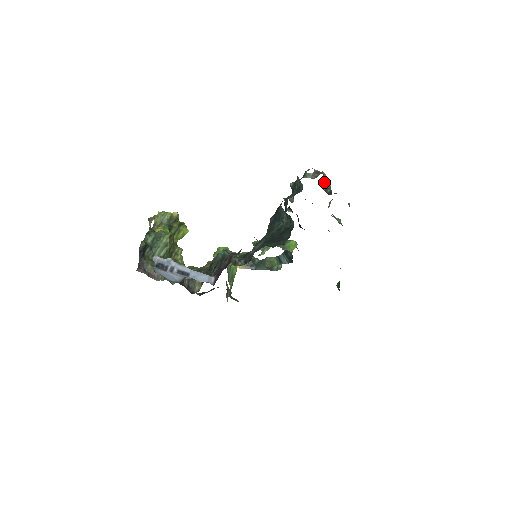
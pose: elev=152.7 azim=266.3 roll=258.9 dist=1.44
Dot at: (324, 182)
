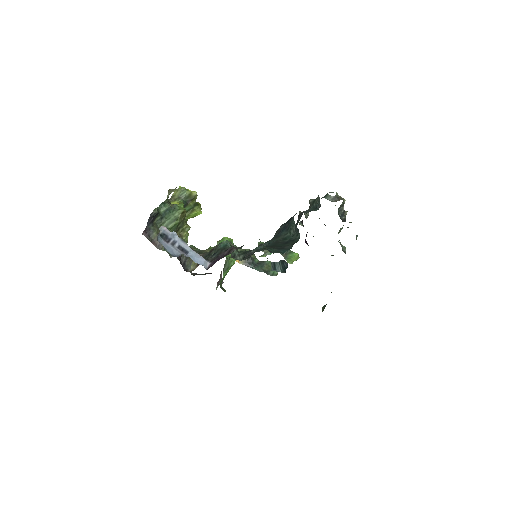
Dot at: (342, 208)
